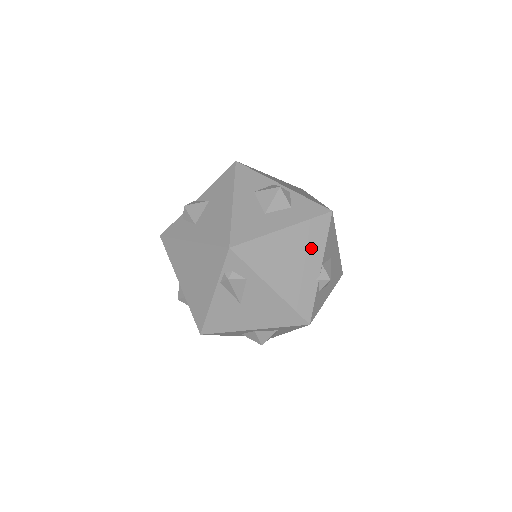
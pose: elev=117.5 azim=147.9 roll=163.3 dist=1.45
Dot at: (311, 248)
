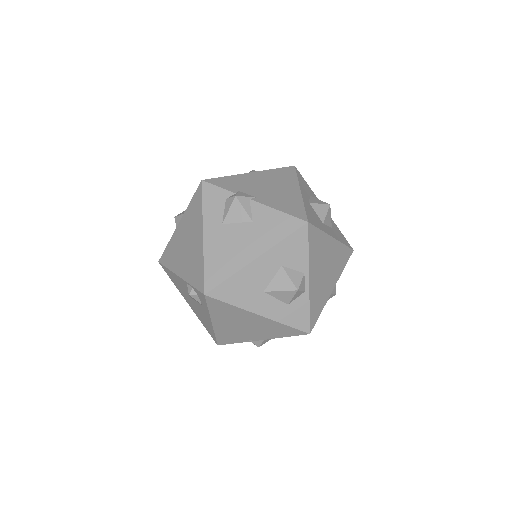
Dot at: (267, 332)
